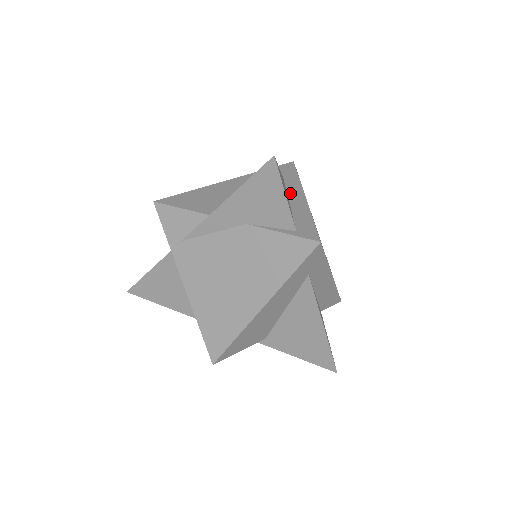
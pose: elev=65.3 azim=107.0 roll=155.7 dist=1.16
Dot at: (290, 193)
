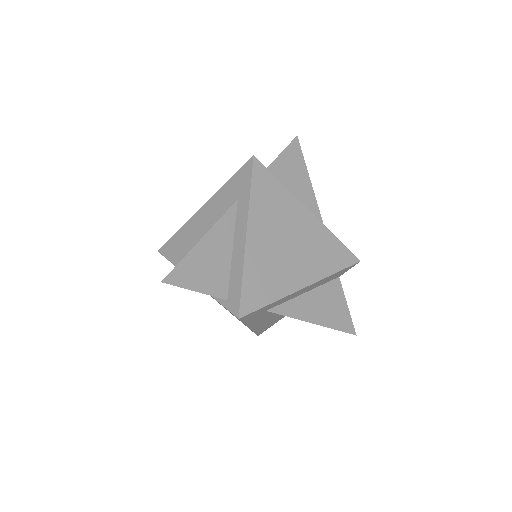
Dot at: (236, 230)
